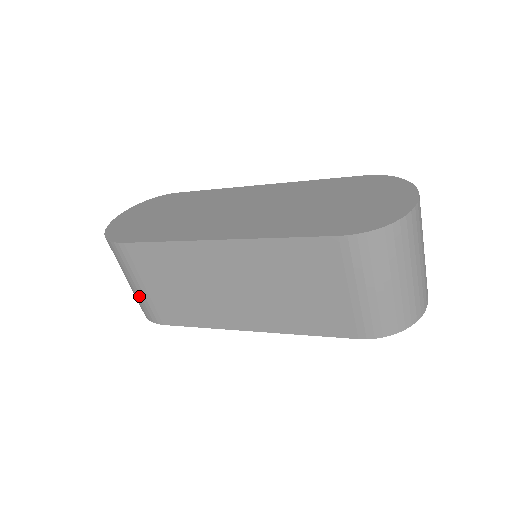
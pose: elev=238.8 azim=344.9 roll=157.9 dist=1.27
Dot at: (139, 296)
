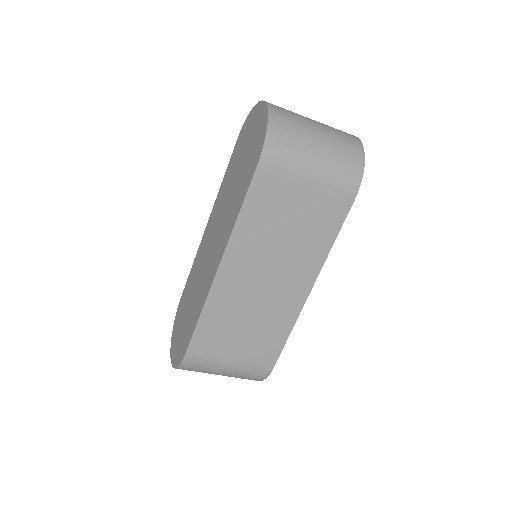
Dot at: (239, 371)
